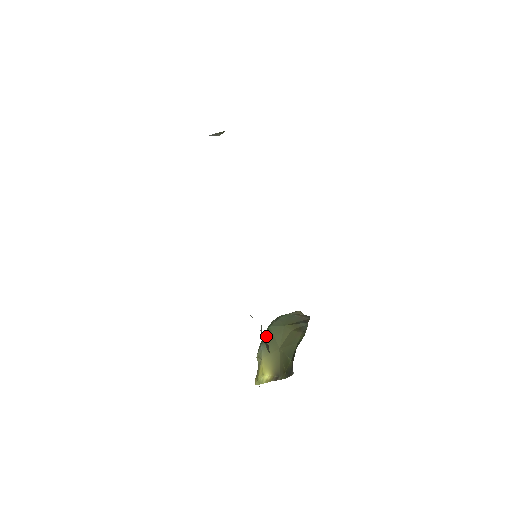
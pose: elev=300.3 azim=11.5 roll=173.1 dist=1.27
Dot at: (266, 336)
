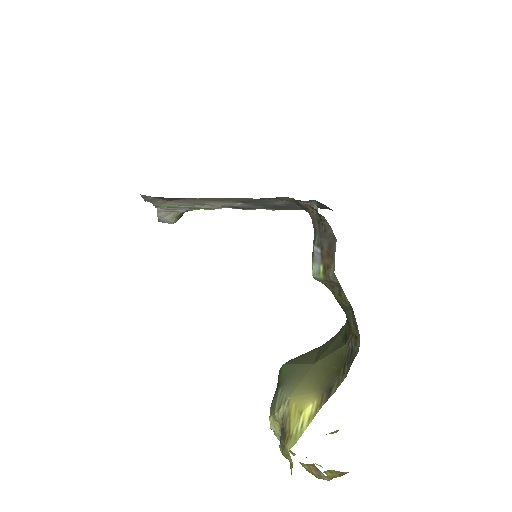
Dot at: (282, 375)
